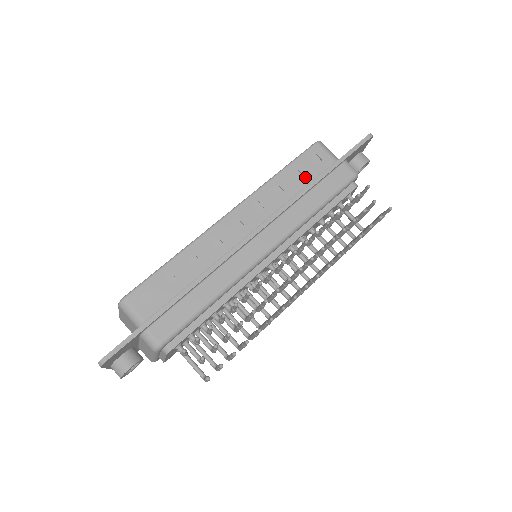
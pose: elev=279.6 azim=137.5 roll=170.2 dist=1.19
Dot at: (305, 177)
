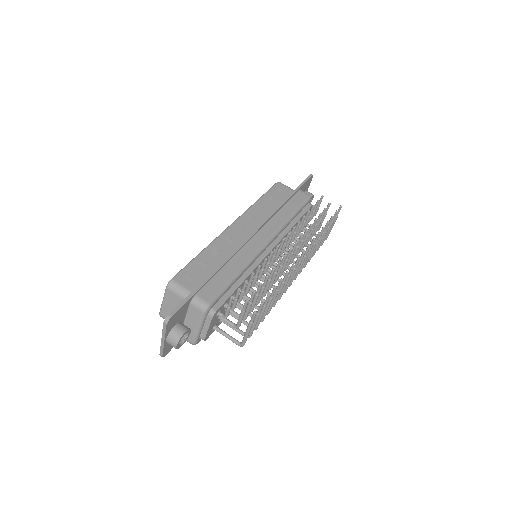
Dot at: (277, 200)
